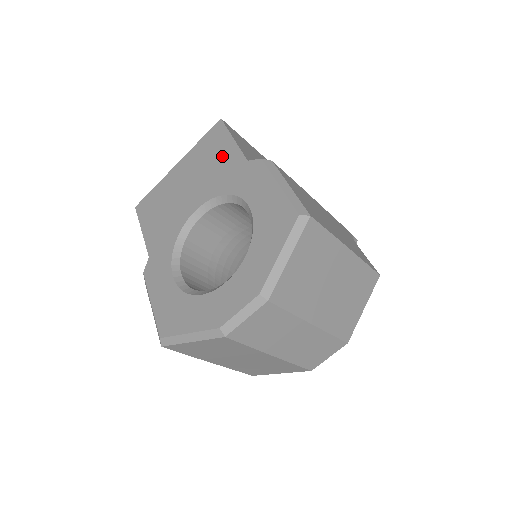
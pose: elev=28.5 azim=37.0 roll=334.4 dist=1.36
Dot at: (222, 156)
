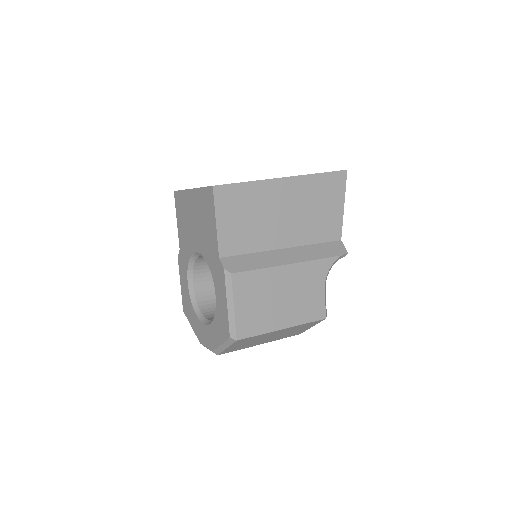
Dot at: (210, 229)
